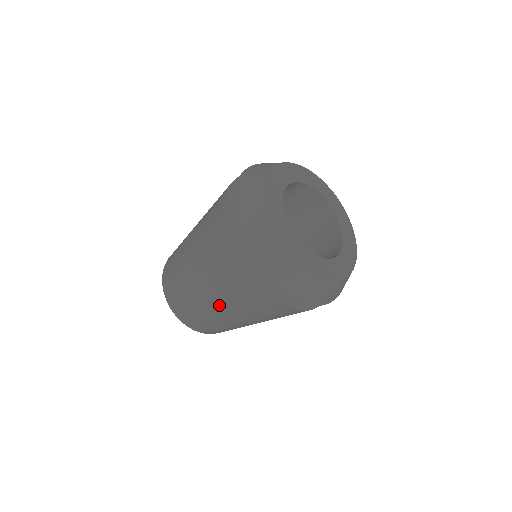
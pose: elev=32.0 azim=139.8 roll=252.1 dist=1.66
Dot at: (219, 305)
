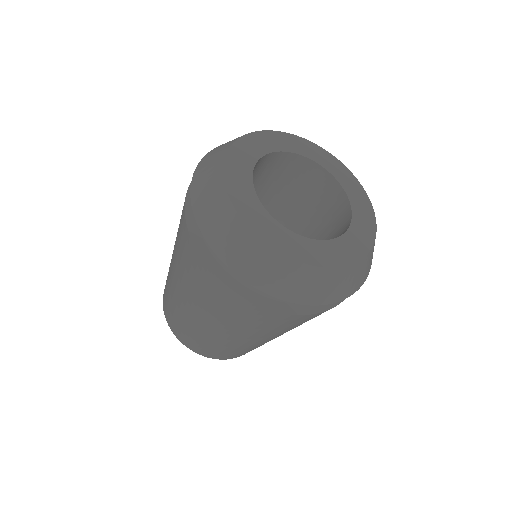
Dot at: (176, 274)
